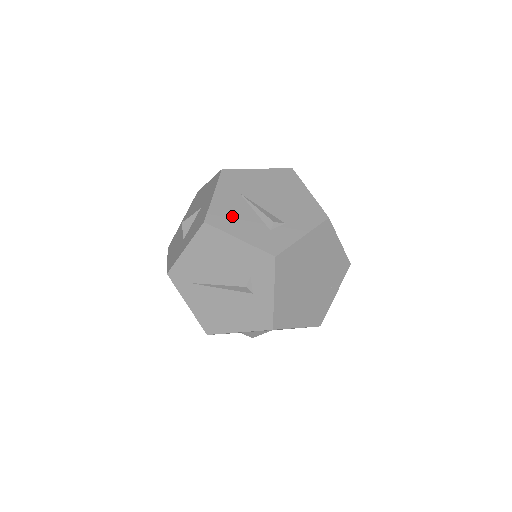
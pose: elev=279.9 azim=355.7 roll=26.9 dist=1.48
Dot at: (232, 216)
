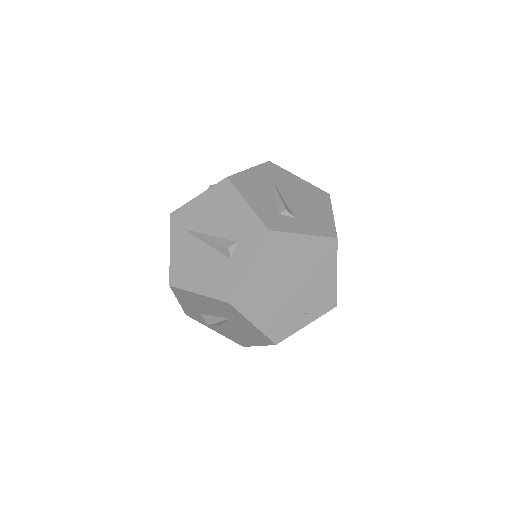
Dot at: (253, 188)
